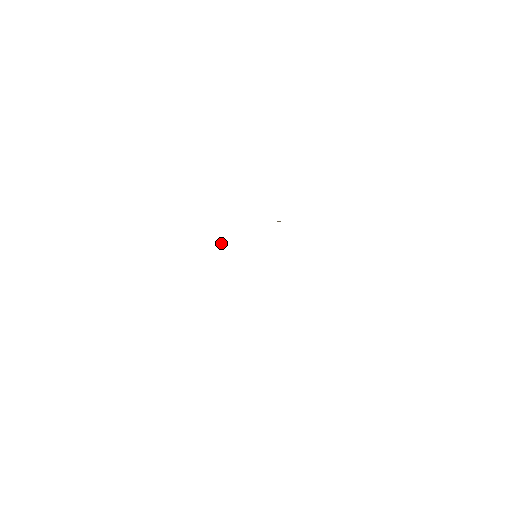
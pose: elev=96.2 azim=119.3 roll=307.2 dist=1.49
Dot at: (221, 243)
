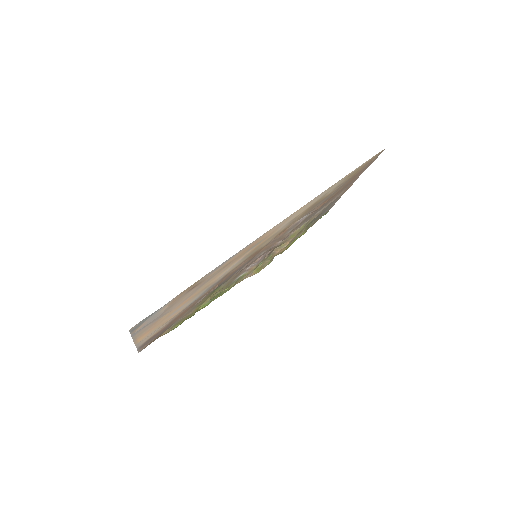
Dot at: (227, 289)
